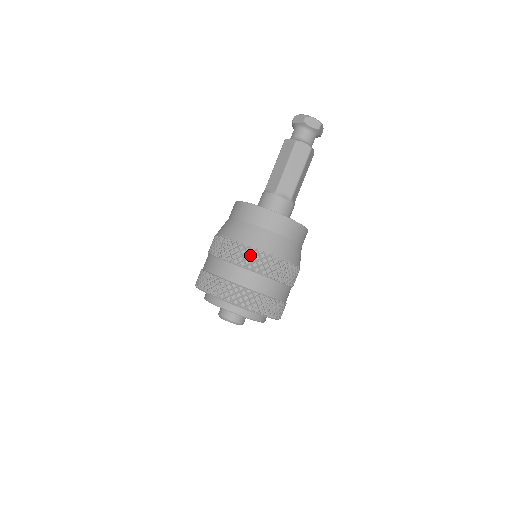
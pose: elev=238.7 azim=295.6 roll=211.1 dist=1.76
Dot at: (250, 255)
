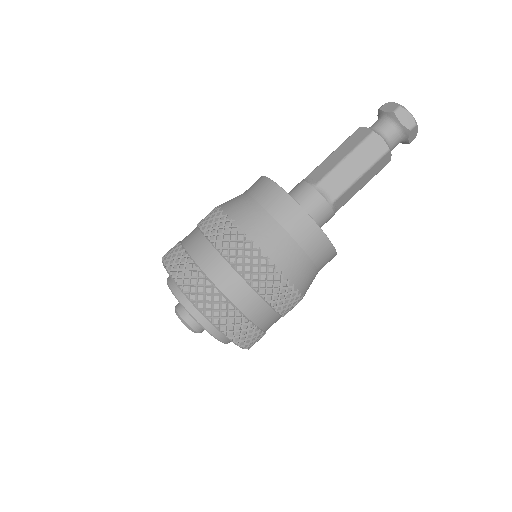
Dot at: (240, 245)
